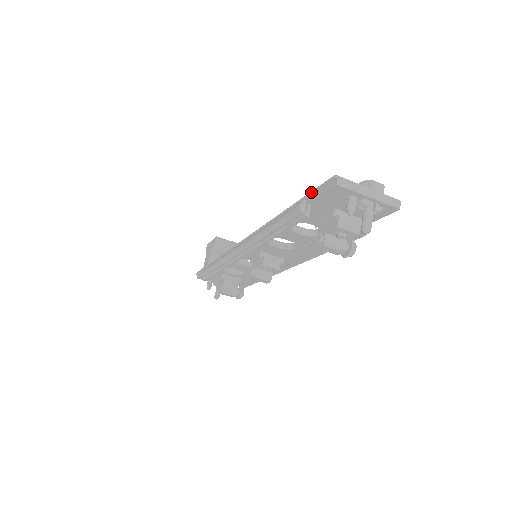
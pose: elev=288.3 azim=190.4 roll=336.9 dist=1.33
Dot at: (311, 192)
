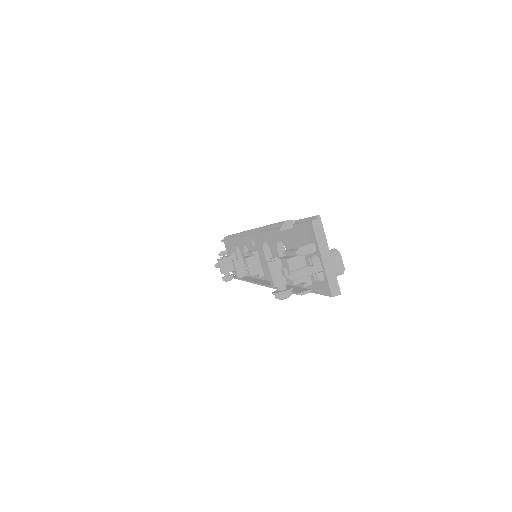
Dot at: occluded
